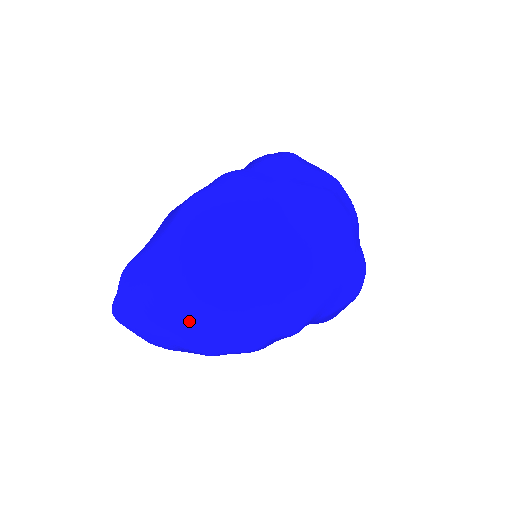
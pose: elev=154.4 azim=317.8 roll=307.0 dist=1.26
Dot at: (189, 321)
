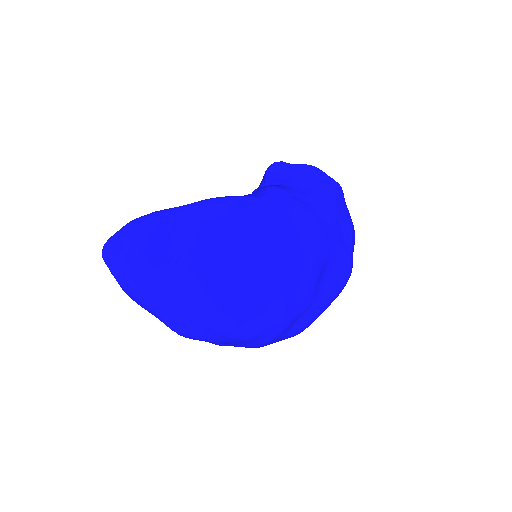
Dot at: (198, 327)
